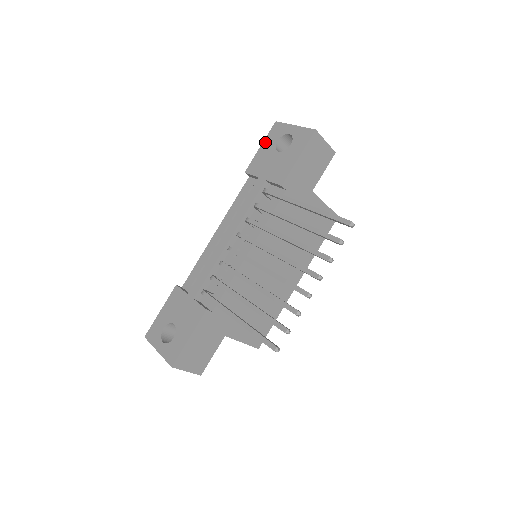
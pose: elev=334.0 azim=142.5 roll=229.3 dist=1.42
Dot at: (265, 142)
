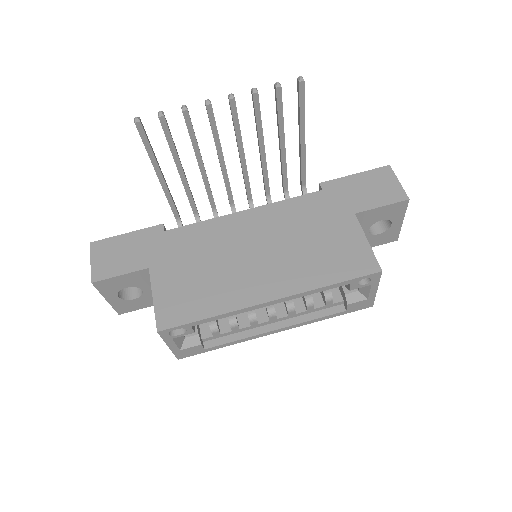
Dot at: occluded
